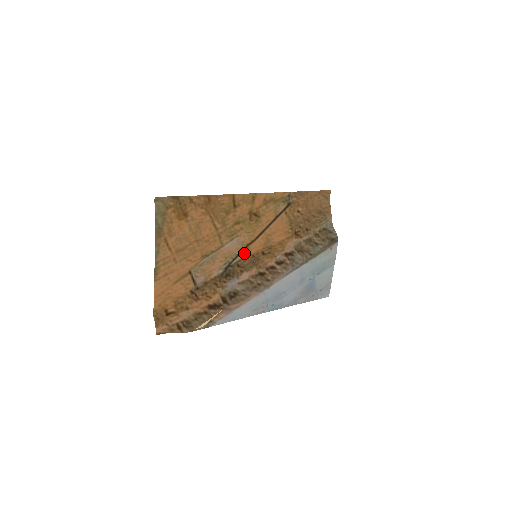
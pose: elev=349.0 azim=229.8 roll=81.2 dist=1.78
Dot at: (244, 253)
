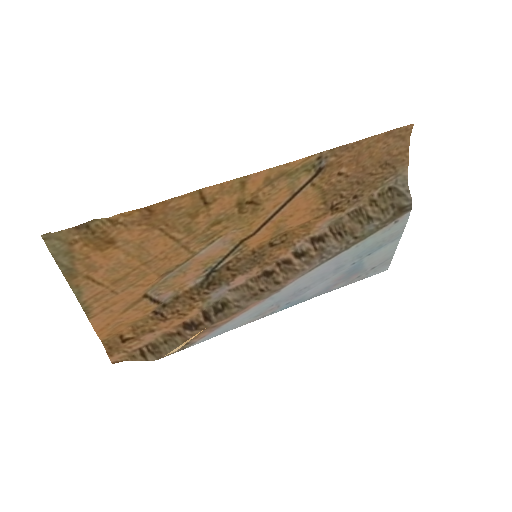
Dot at: (237, 251)
